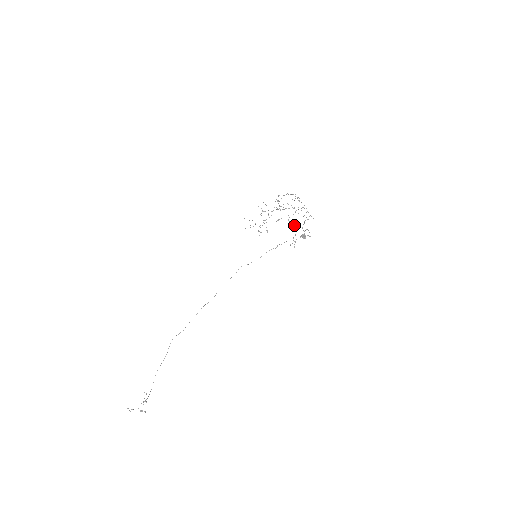
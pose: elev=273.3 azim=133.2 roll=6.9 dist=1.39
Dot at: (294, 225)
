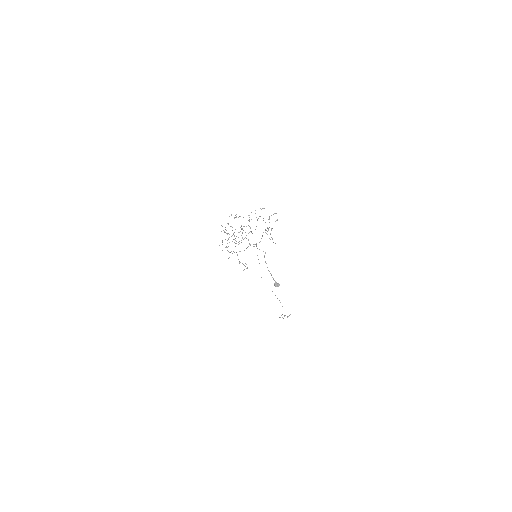
Dot at: occluded
